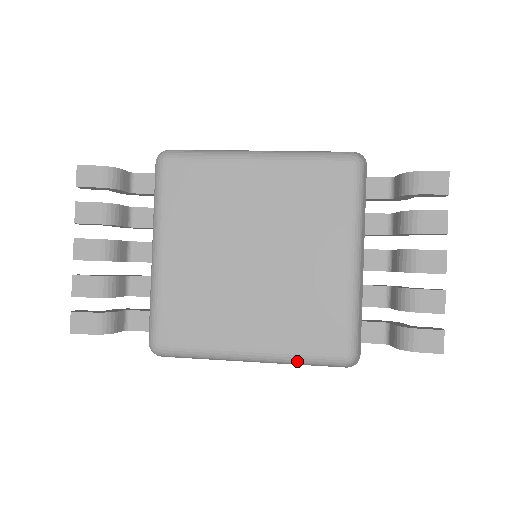
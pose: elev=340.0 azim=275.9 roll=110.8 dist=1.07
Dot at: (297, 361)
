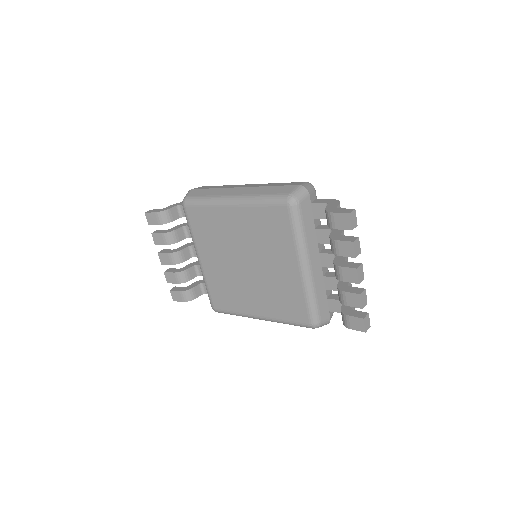
Dot at: occluded
